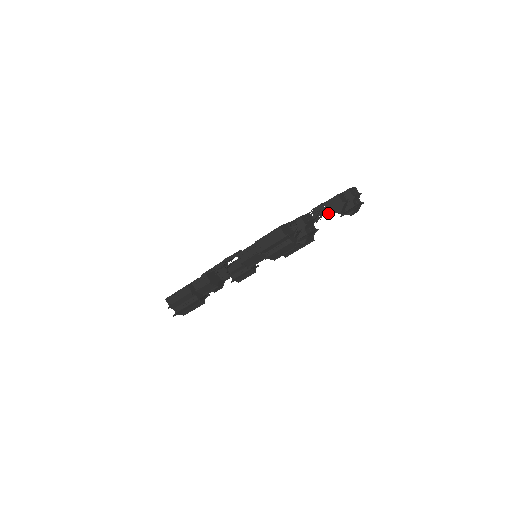
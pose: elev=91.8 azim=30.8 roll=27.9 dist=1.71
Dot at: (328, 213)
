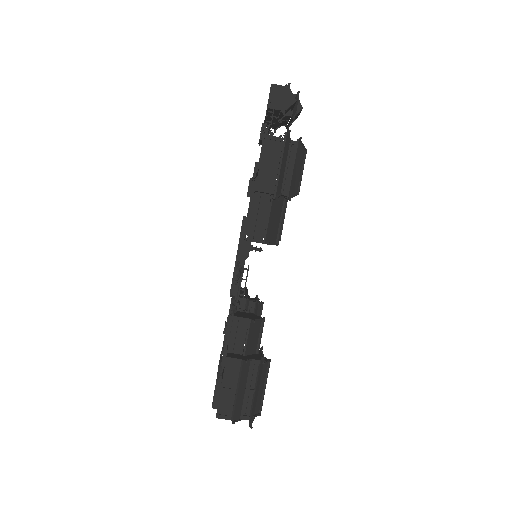
Dot at: occluded
